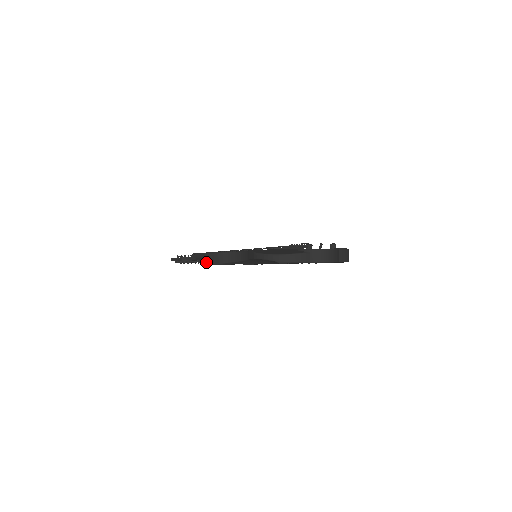
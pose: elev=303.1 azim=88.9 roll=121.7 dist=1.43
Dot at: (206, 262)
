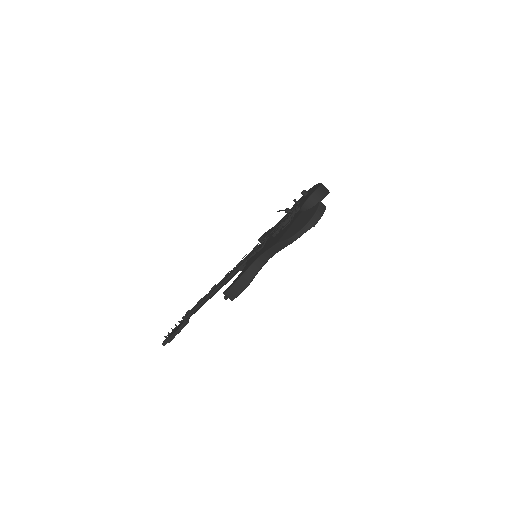
Dot at: (235, 295)
